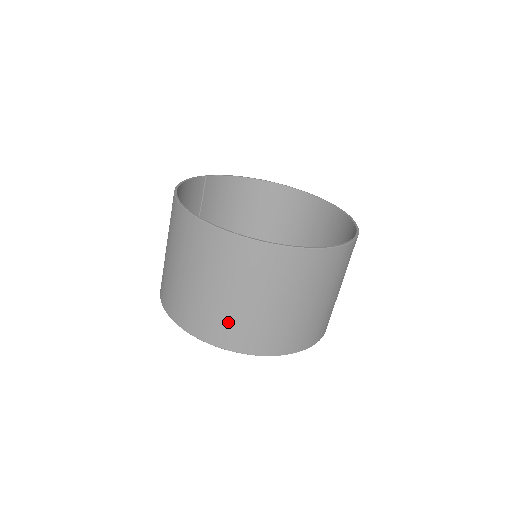
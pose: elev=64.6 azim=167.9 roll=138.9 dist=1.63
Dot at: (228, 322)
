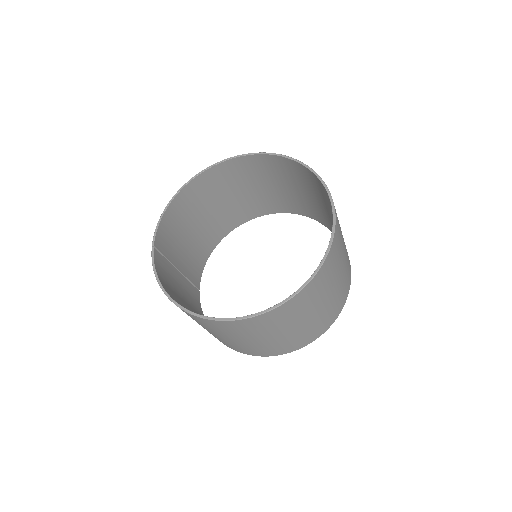
Dot at: (309, 331)
